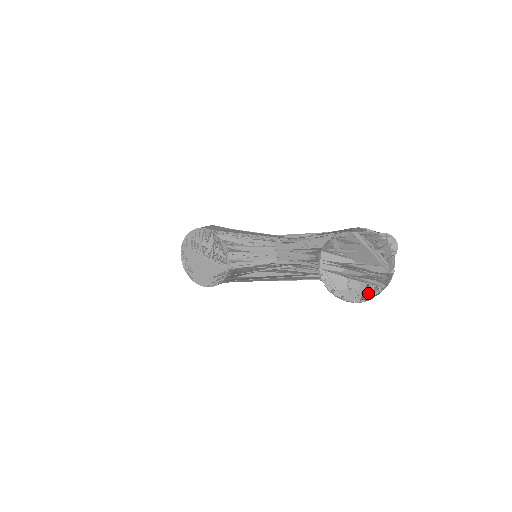
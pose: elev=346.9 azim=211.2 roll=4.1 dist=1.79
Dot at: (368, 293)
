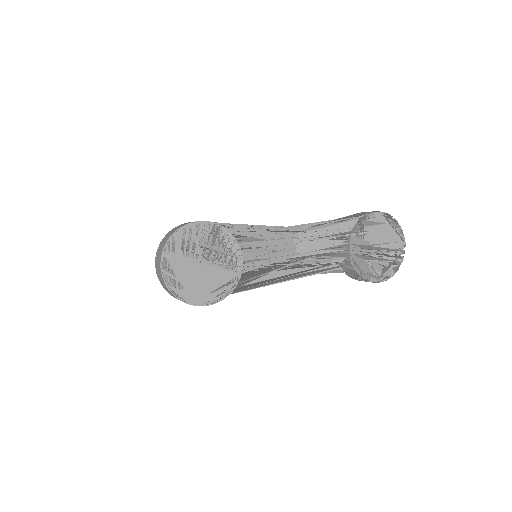
Dot at: (386, 271)
